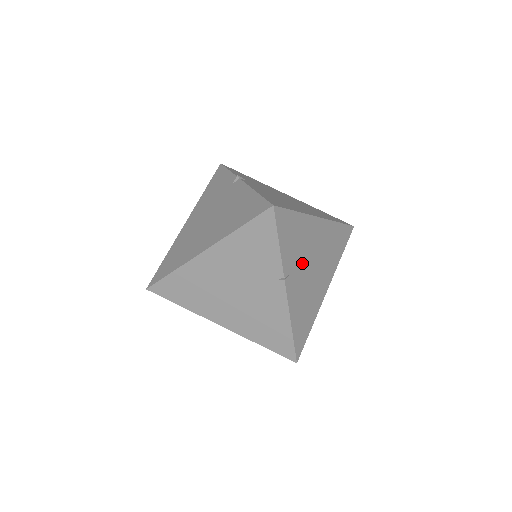
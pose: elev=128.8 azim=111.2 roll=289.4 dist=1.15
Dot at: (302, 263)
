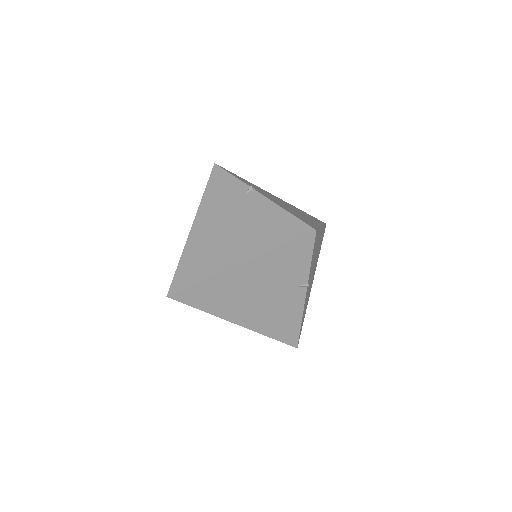
Dot at: (312, 268)
